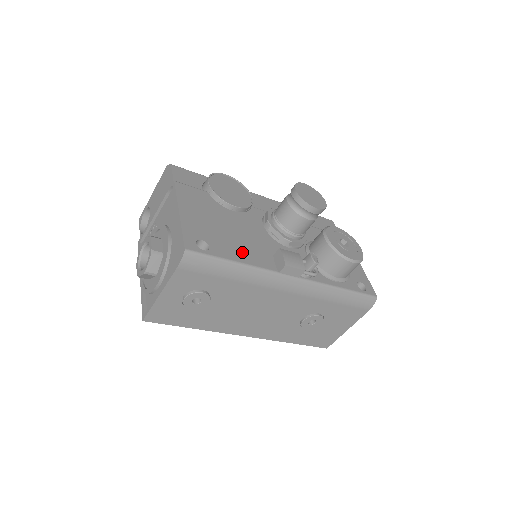
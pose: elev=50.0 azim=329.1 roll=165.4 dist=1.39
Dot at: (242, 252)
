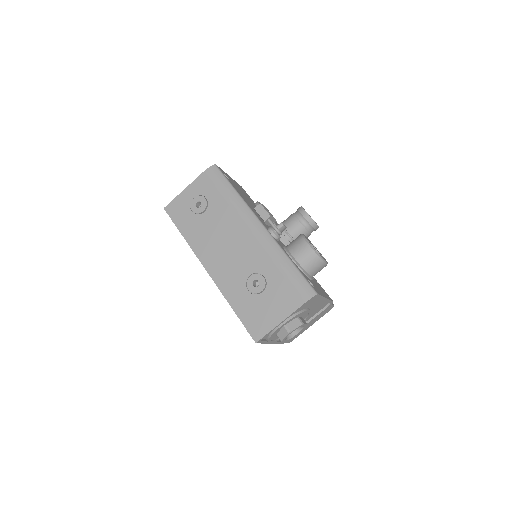
Dot at: (243, 197)
